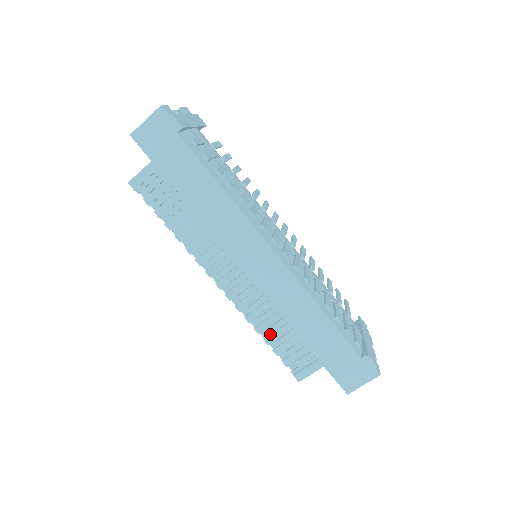
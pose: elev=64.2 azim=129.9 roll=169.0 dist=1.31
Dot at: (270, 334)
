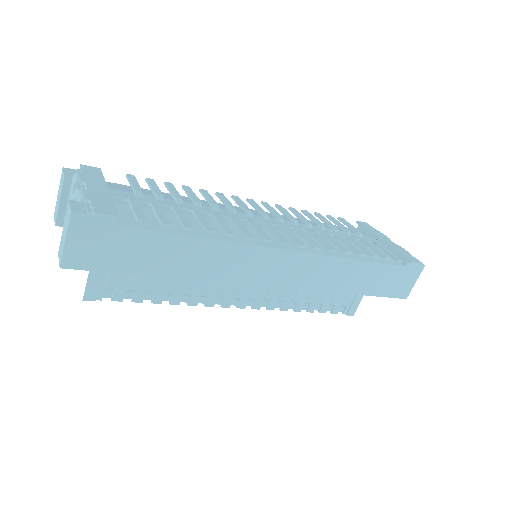
Dot at: (310, 304)
